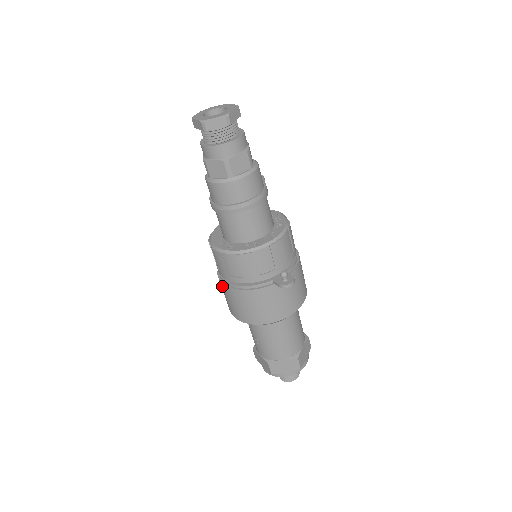
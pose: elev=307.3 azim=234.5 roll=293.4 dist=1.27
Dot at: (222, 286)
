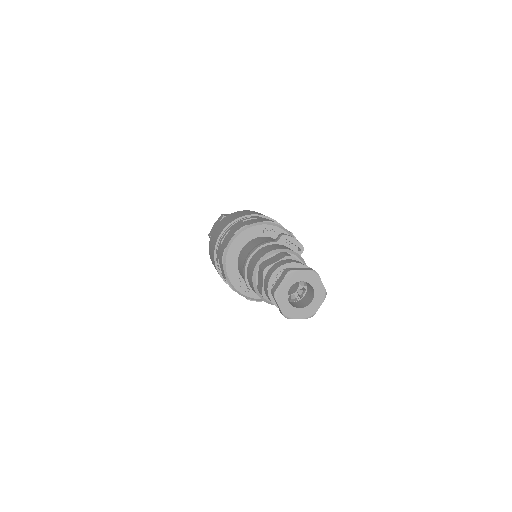
Dot at: (216, 269)
